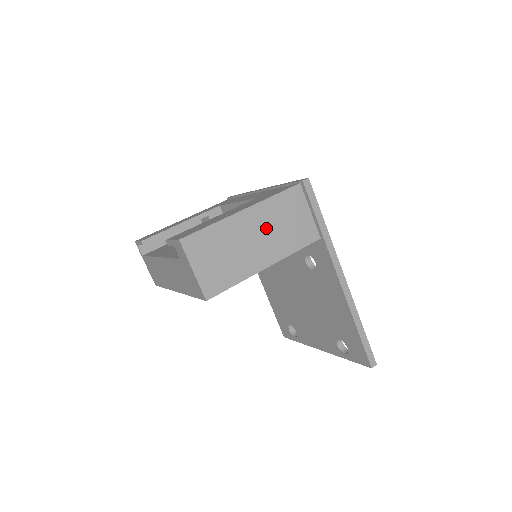
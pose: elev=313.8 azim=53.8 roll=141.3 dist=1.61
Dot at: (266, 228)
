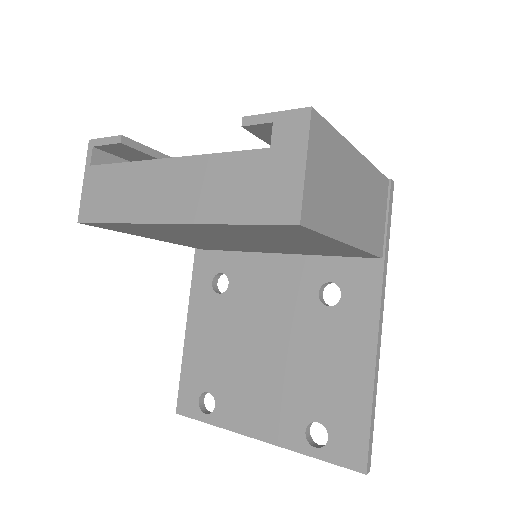
Dot at: (362, 195)
